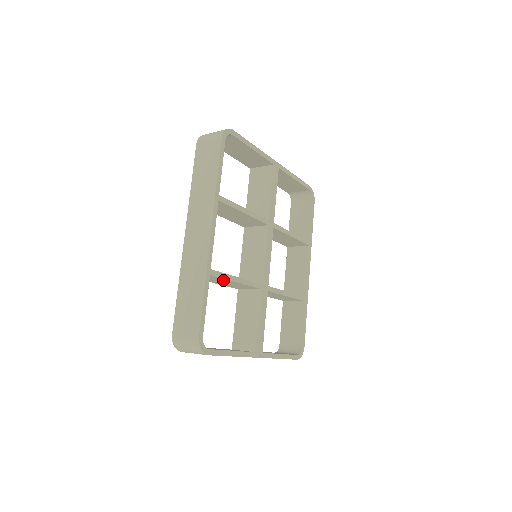
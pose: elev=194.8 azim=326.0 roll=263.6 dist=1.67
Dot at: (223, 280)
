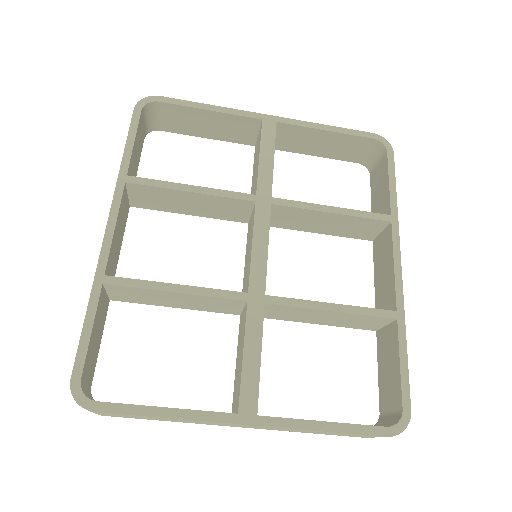
Dot at: (153, 293)
